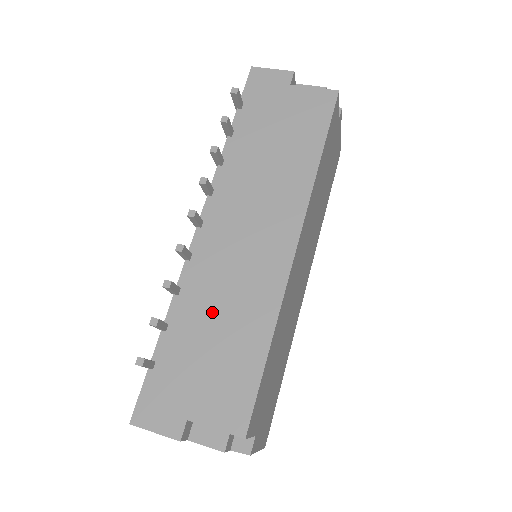
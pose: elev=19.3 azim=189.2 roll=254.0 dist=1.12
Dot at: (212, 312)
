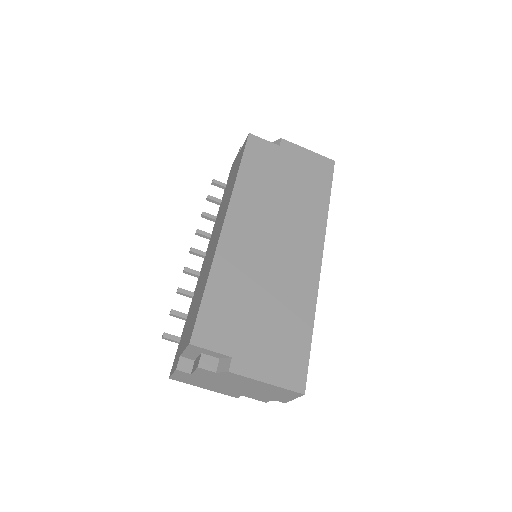
Dot at: occluded
